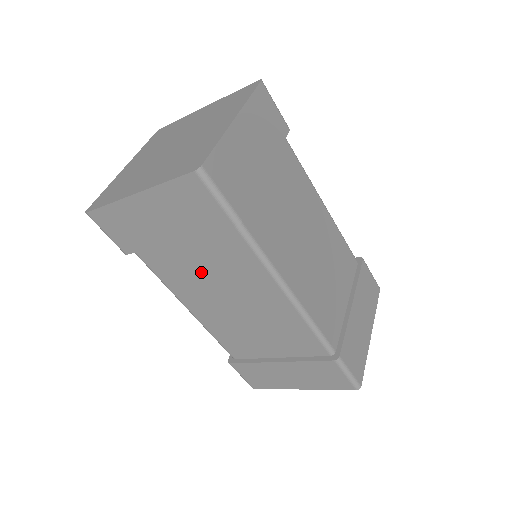
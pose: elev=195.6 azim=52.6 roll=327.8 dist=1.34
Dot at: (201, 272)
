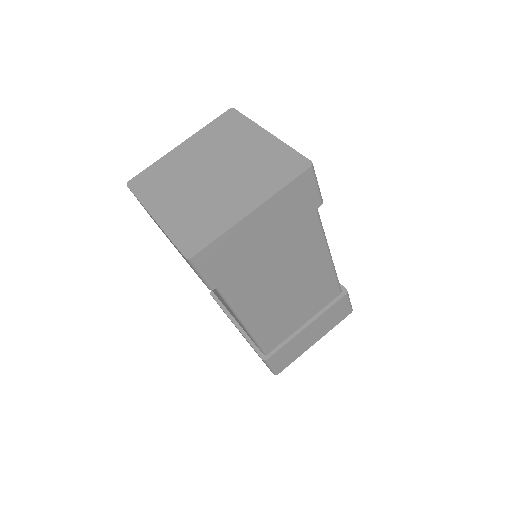
Dot at: occluded
